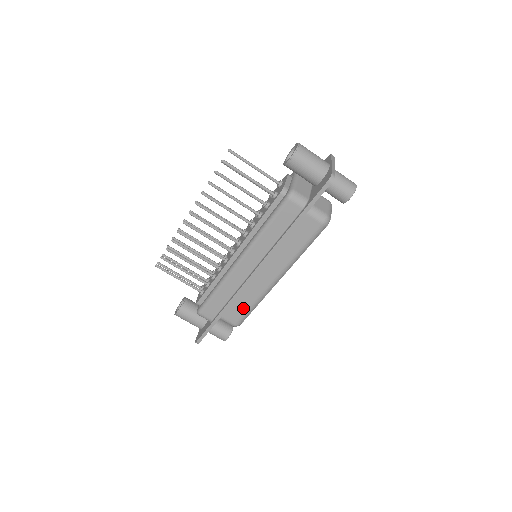
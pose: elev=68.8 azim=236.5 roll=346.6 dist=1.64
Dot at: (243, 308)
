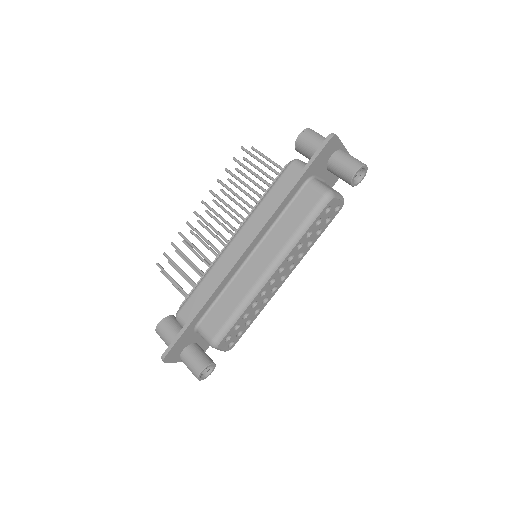
Dot at: (226, 313)
